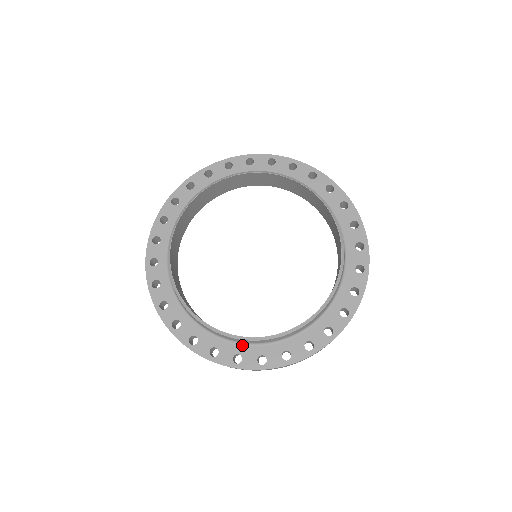
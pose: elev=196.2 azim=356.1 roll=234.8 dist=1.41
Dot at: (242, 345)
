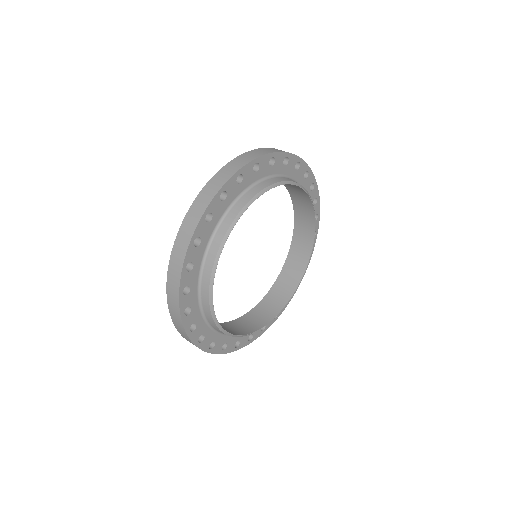
Dot at: occluded
